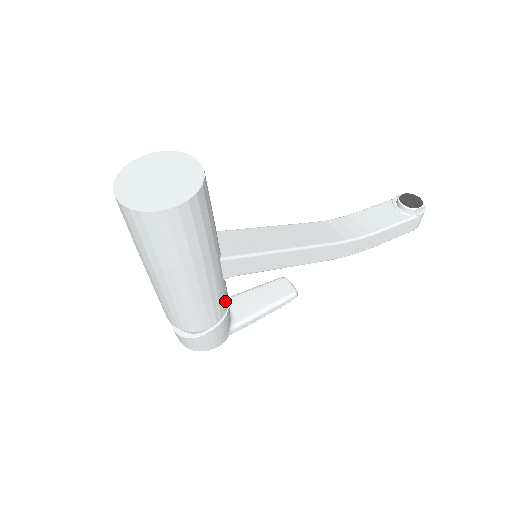
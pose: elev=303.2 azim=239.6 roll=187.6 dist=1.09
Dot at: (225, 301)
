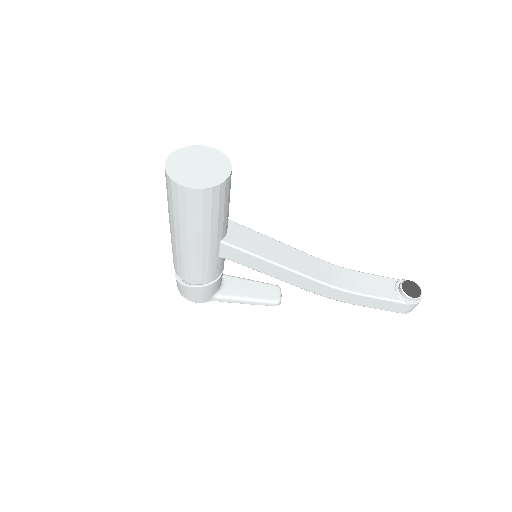
Dot at: (215, 273)
